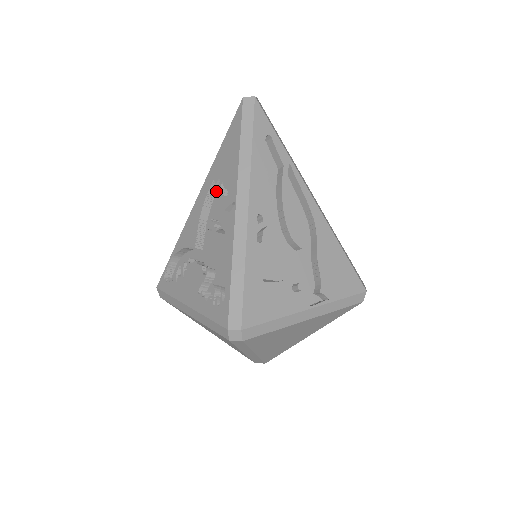
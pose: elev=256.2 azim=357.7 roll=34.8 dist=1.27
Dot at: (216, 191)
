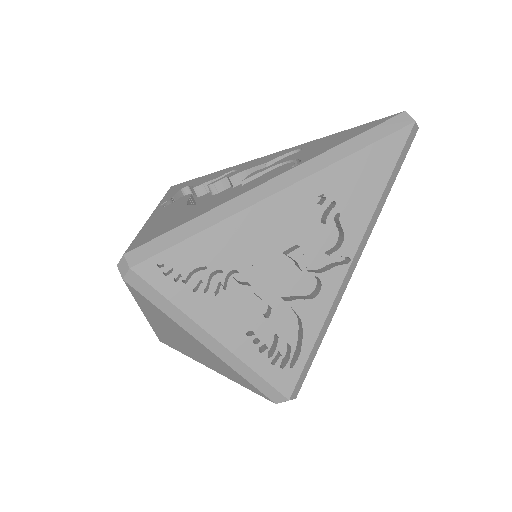
Dot at: occluded
